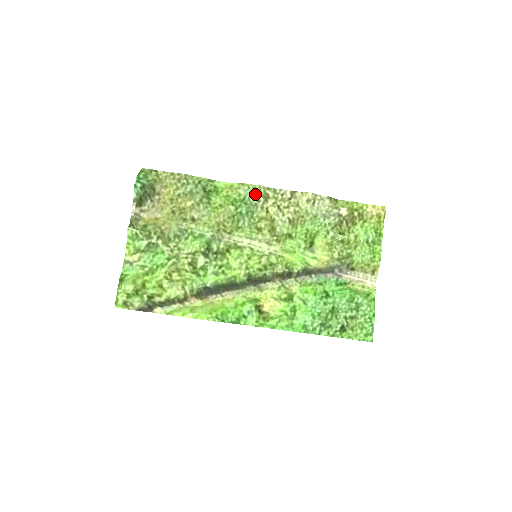
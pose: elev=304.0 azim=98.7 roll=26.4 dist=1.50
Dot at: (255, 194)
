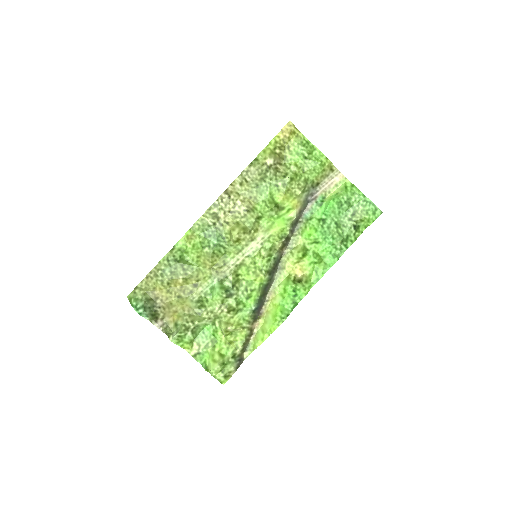
Dot at: (207, 223)
